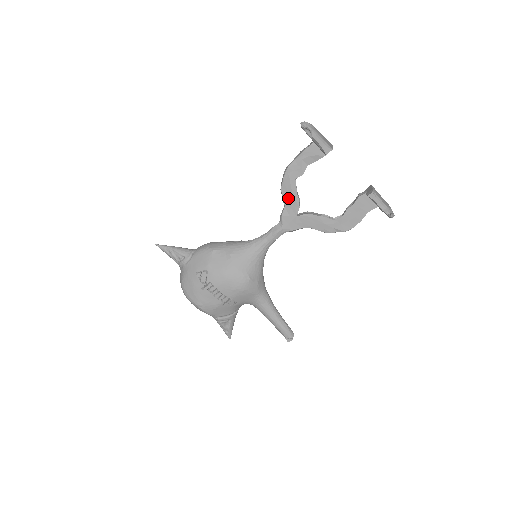
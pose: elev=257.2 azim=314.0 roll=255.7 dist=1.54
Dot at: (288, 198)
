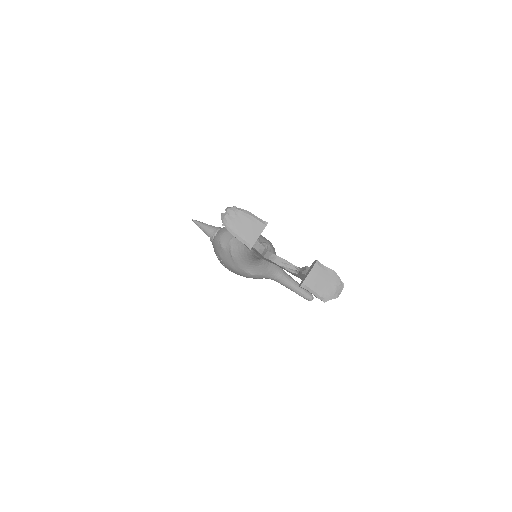
Dot at: occluded
